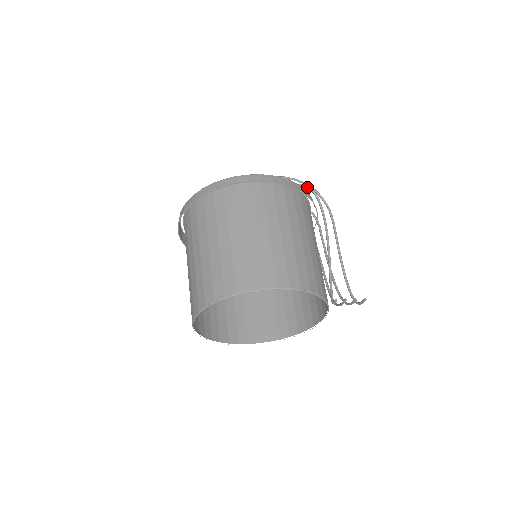
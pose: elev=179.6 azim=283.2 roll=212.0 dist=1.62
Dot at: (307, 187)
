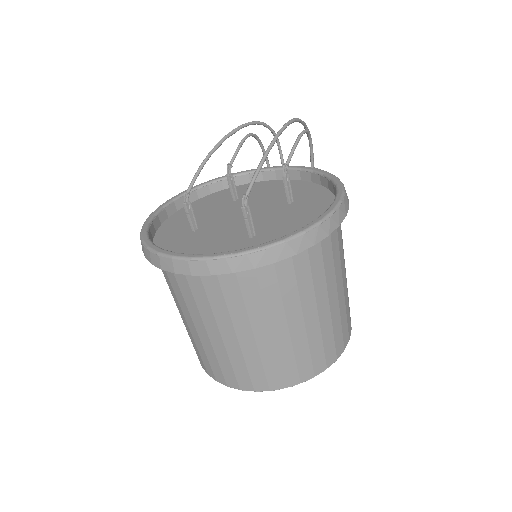
Dot at: (307, 133)
